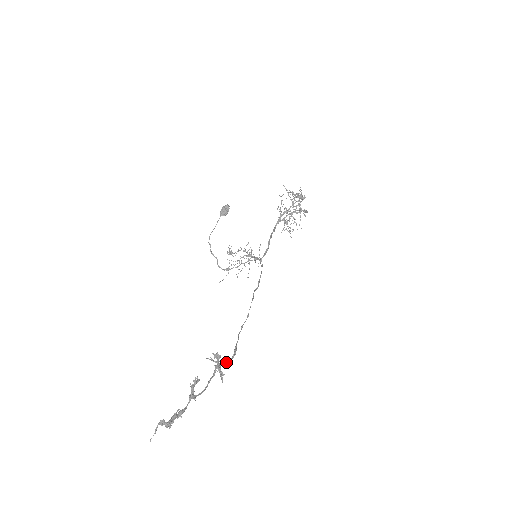
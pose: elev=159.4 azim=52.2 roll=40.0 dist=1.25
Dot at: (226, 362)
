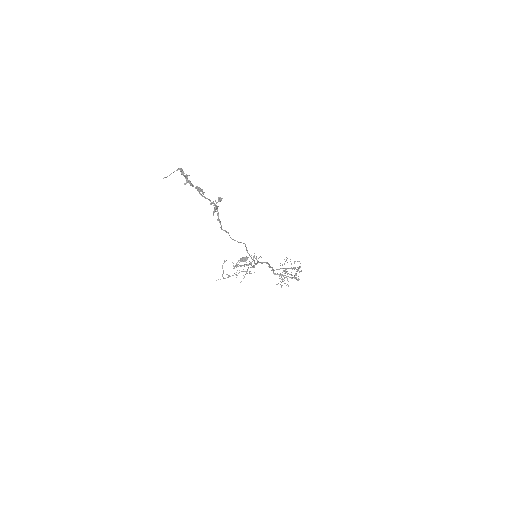
Dot at: occluded
